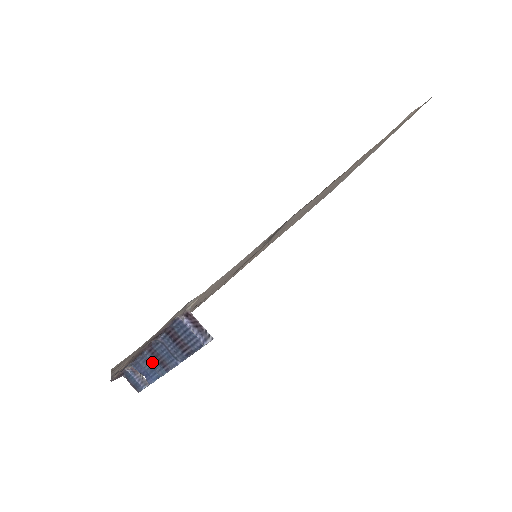
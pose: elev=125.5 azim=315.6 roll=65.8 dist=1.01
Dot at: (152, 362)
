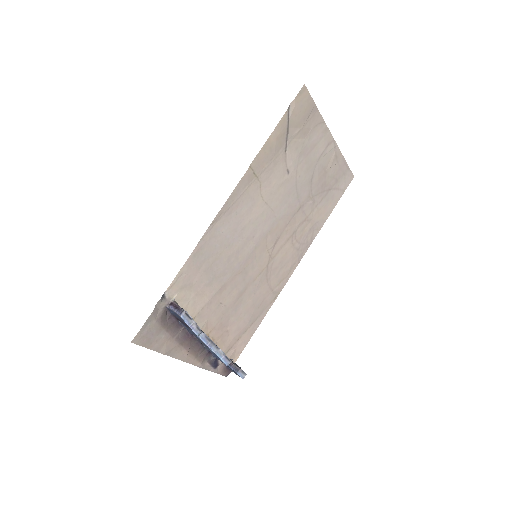
Dot at: (206, 347)
